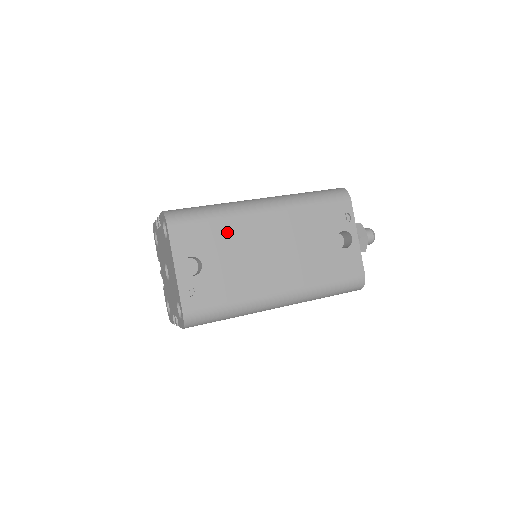
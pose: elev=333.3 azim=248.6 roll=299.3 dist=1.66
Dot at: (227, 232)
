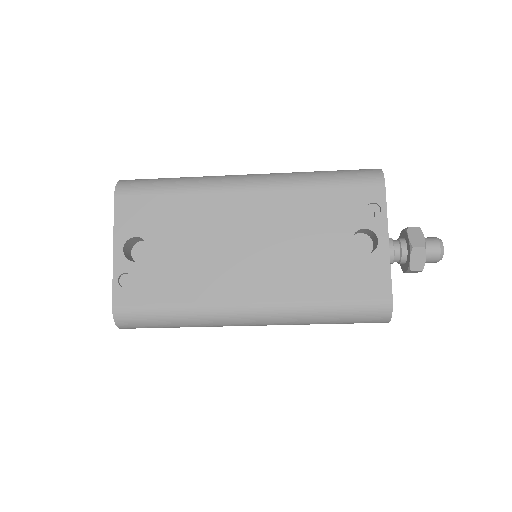
Dot at: (188, 211)
